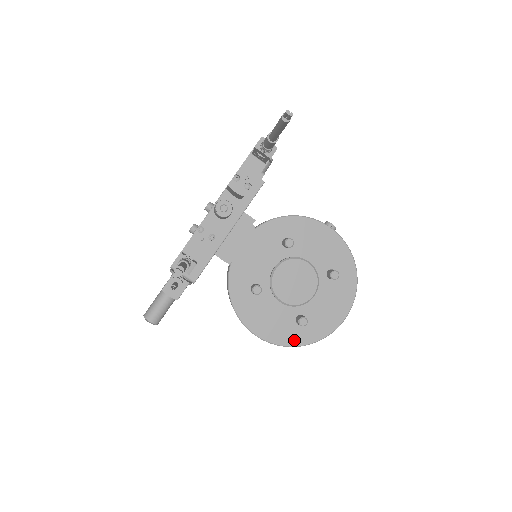
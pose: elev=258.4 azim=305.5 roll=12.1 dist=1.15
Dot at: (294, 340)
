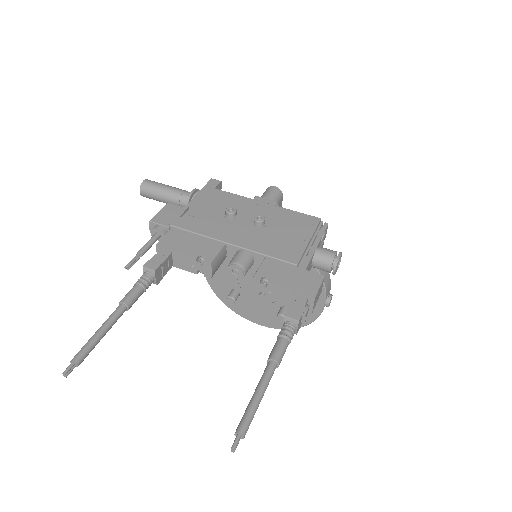
Dot at: (218, 291)
